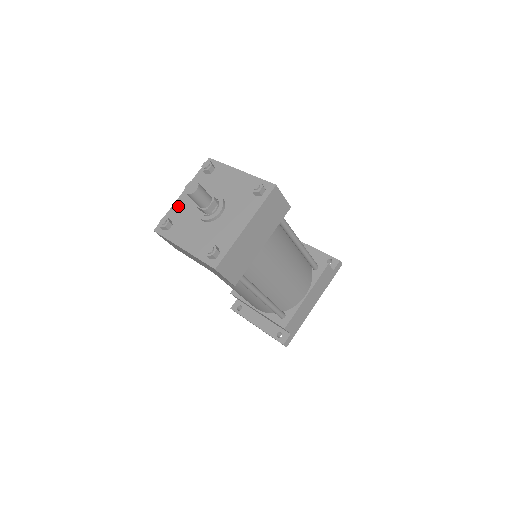
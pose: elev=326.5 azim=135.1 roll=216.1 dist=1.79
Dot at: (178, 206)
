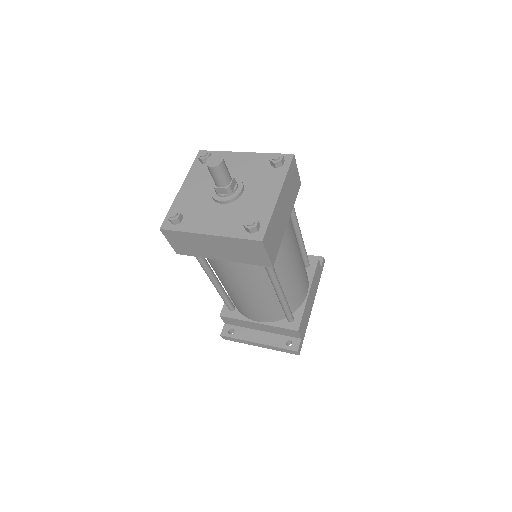
Dot at: (182, 199)
